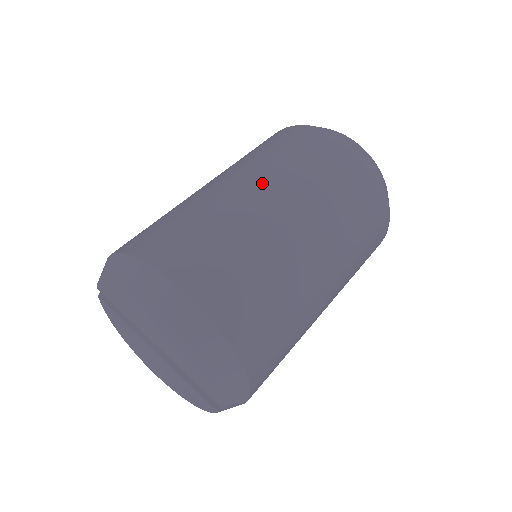
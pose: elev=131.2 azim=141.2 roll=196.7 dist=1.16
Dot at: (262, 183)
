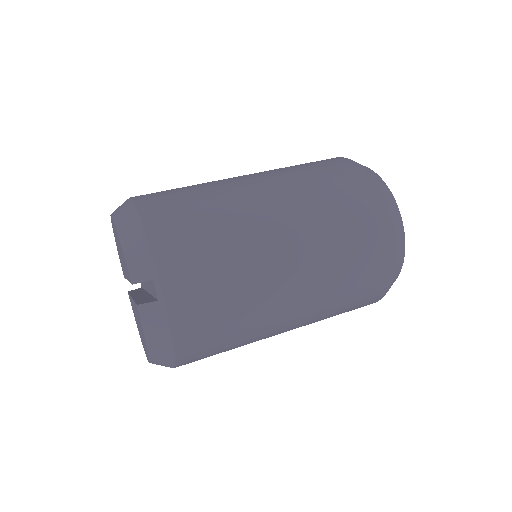
Dot at: occluded
